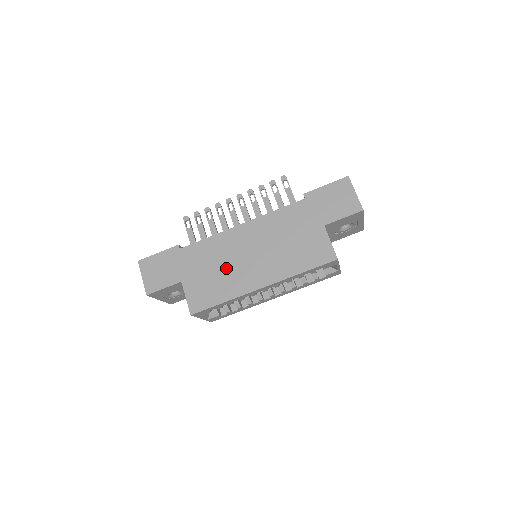
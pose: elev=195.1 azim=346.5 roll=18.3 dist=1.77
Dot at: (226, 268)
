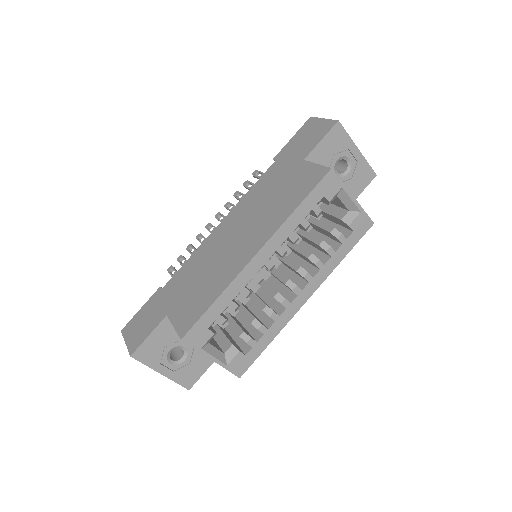
Dot at: (212, 267)
